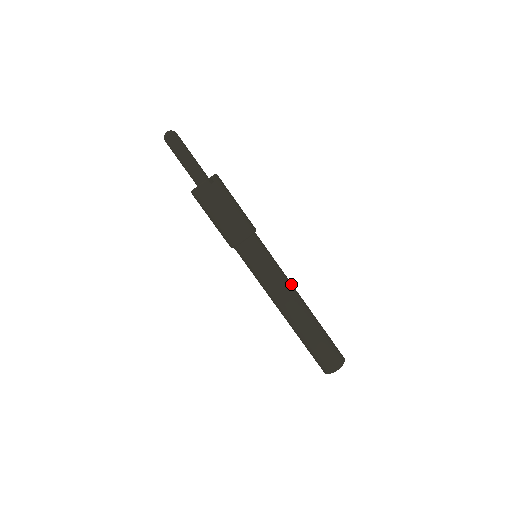
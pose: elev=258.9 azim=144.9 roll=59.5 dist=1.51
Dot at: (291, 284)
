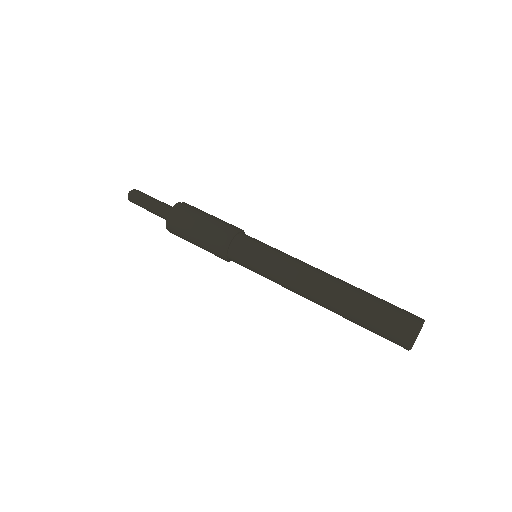
Dot at: occluded
